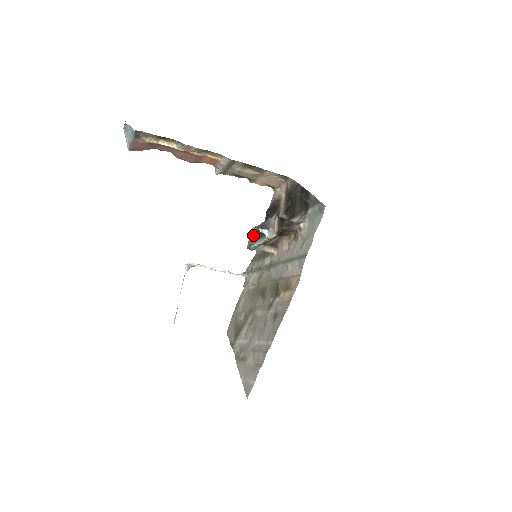
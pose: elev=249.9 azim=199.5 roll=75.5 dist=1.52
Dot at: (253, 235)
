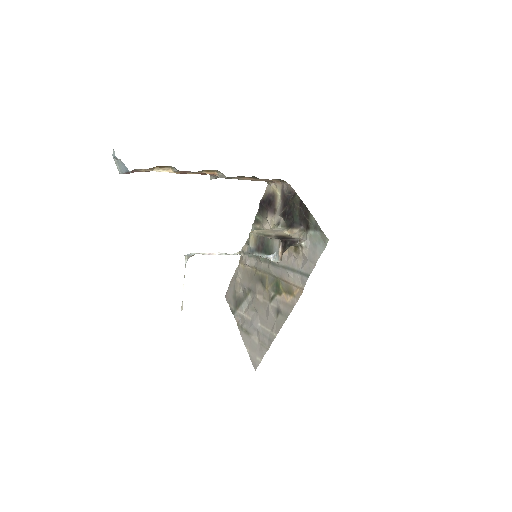
Dot at: (254, 242)
